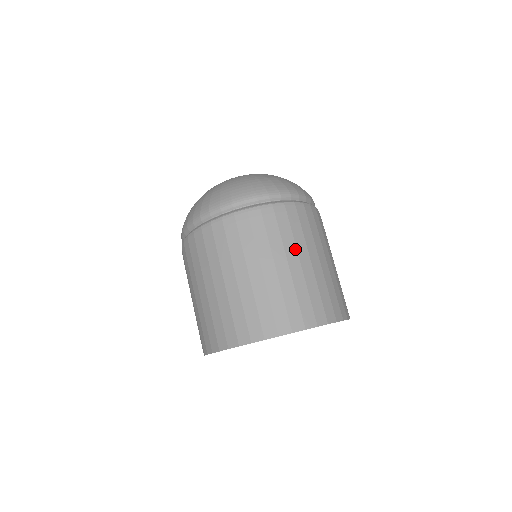
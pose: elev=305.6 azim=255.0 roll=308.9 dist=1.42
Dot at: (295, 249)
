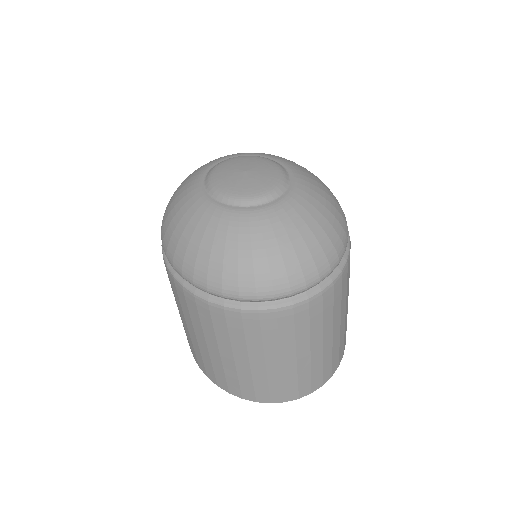
Dot at: (321, 334)
